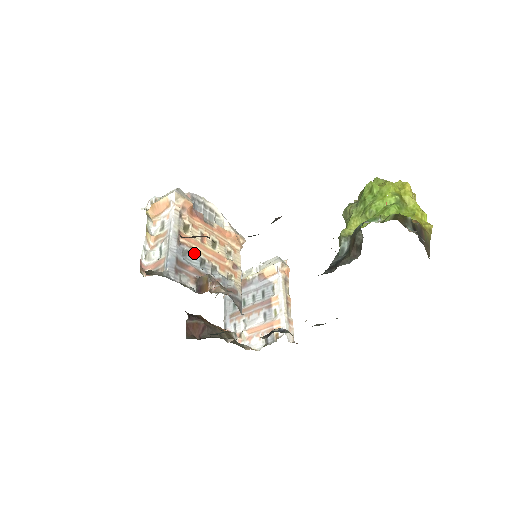
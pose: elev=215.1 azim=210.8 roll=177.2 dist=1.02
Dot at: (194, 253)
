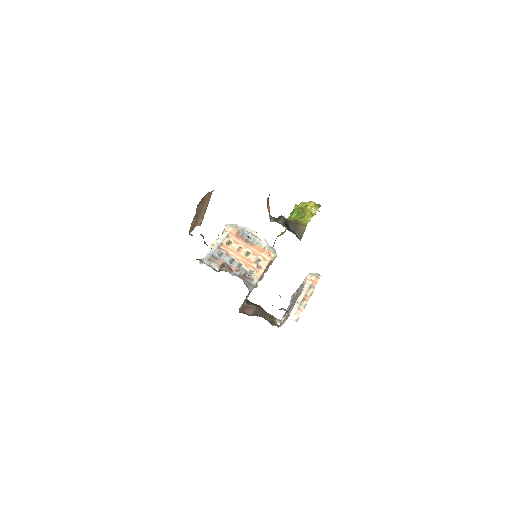
Dot at: (228, 255)
